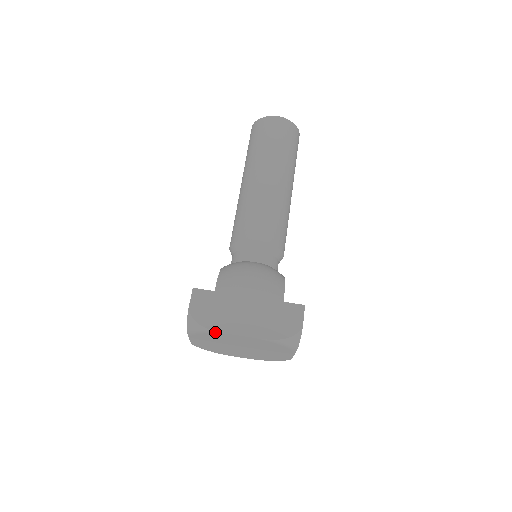
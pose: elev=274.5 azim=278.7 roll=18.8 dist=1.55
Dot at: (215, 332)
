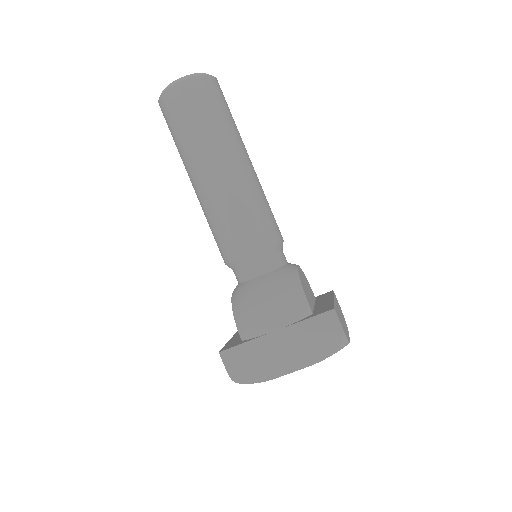
Dot at: (265, 381)
